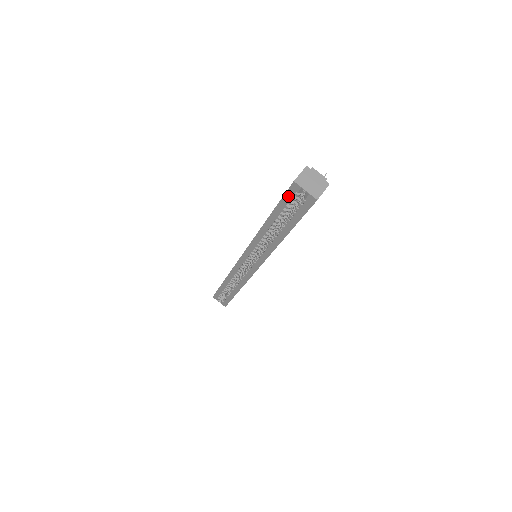
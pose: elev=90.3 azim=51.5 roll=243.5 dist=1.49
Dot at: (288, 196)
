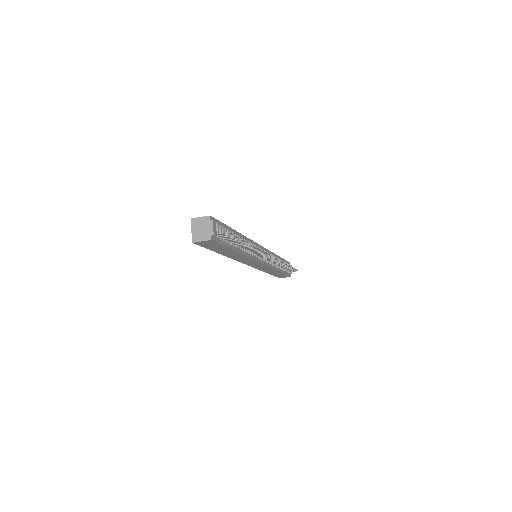
Dot at: occluded
